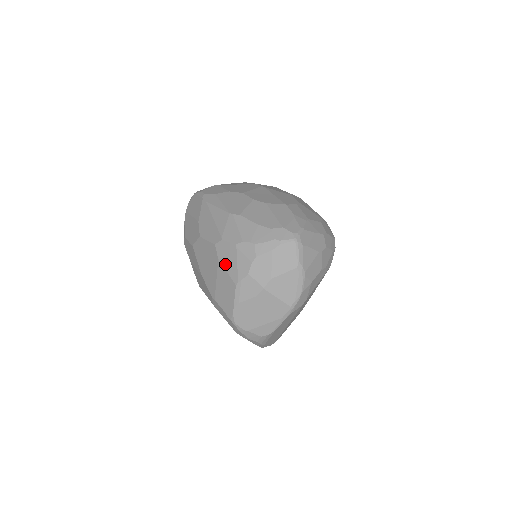
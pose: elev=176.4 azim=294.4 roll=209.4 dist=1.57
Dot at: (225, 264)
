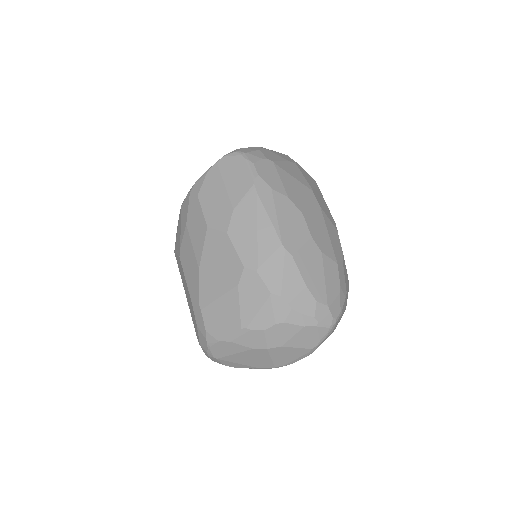
Dot at: (243, 298)
